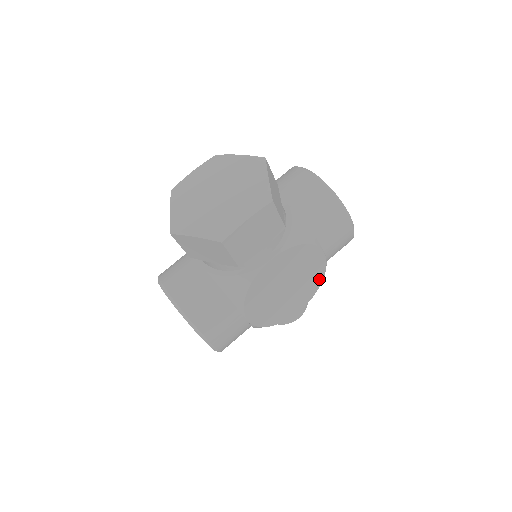
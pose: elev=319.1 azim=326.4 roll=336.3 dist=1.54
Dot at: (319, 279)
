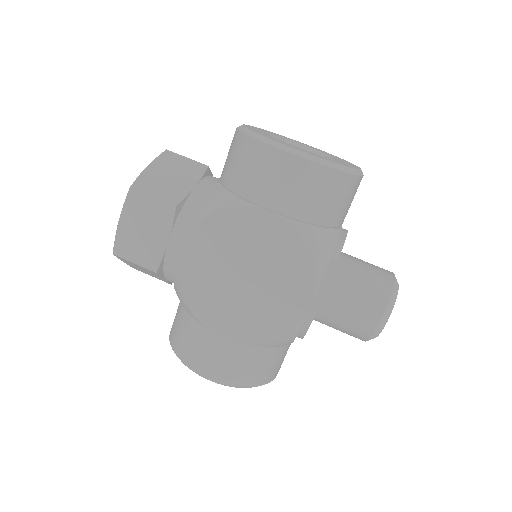
Dot at: (298, 248)
